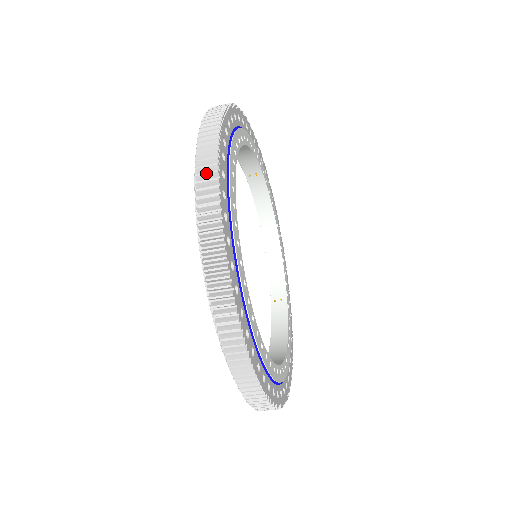
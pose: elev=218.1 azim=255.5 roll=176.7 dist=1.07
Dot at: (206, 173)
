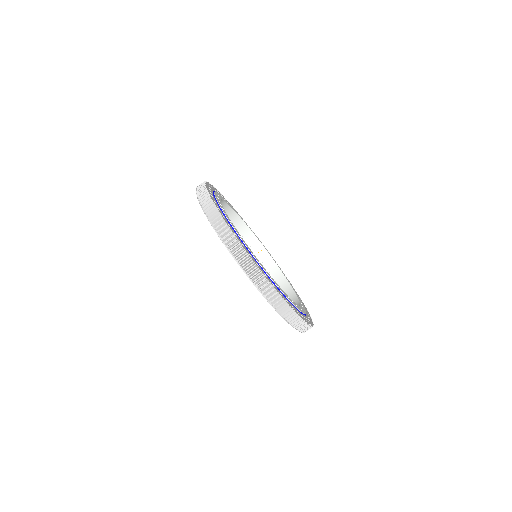
Dot at: occluded
